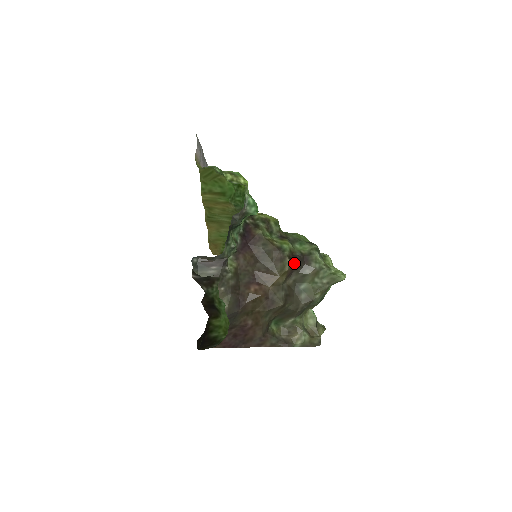
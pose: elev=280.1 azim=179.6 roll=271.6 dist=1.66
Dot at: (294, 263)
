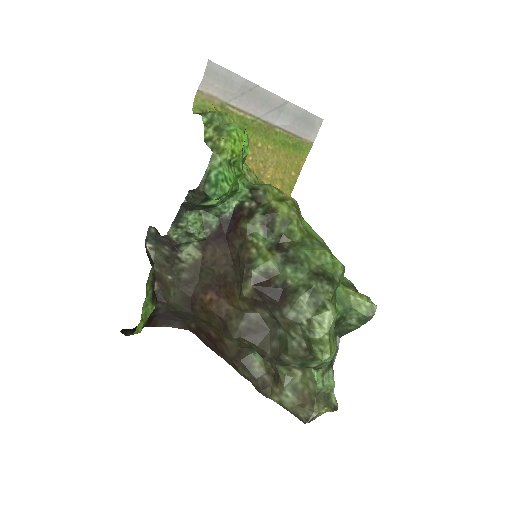
Dot at: (260, 292)
